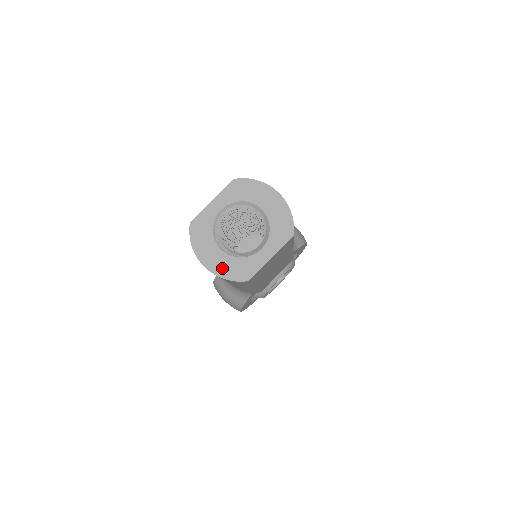
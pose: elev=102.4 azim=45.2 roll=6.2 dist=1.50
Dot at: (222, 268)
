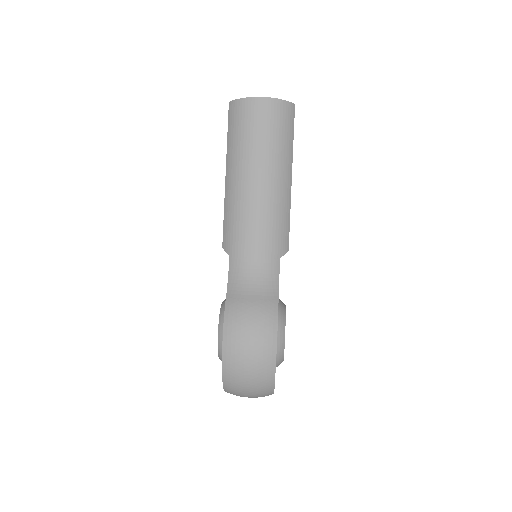
Dot at: occluded
